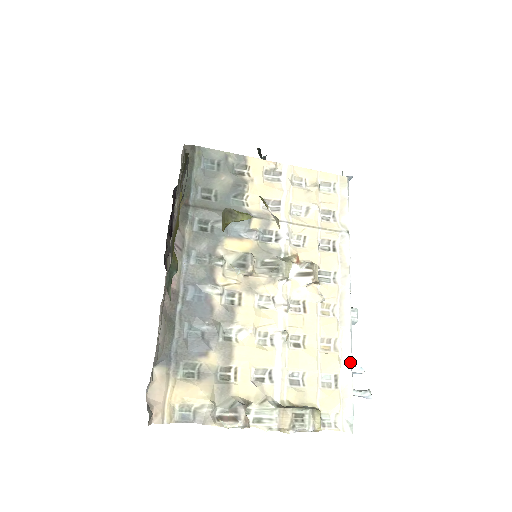
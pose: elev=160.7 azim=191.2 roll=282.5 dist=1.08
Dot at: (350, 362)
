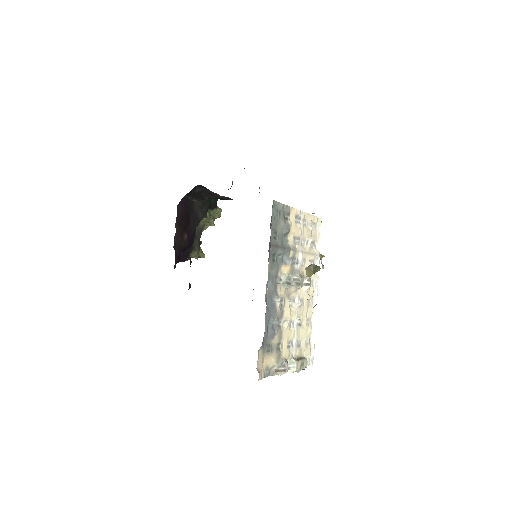
Dot at: (315, 330)
